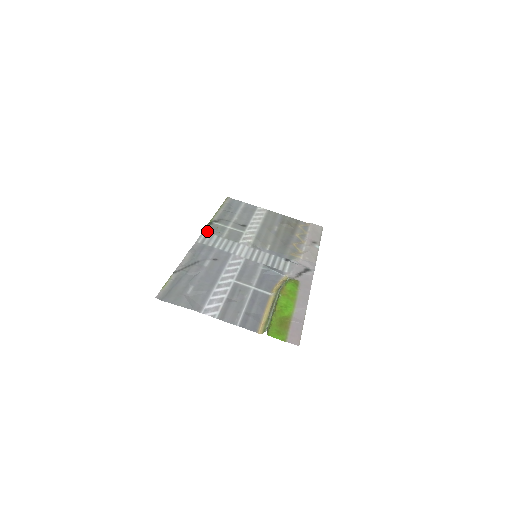
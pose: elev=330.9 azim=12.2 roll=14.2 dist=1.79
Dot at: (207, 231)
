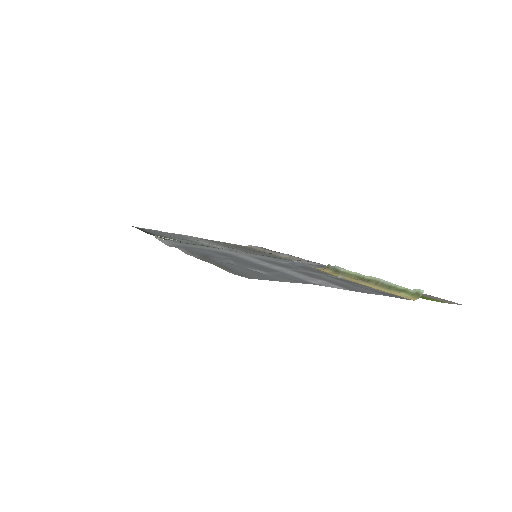
Dot at: (161, 238)
